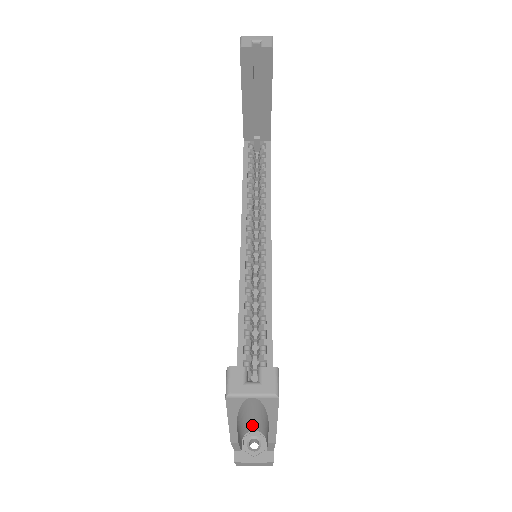
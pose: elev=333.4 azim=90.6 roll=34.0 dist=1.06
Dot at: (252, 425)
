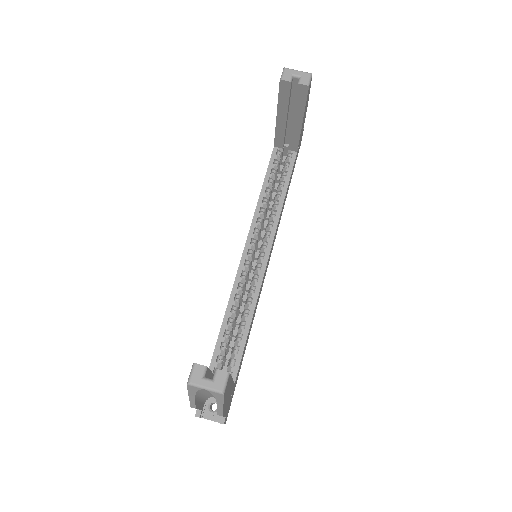
Dot at: occluded
